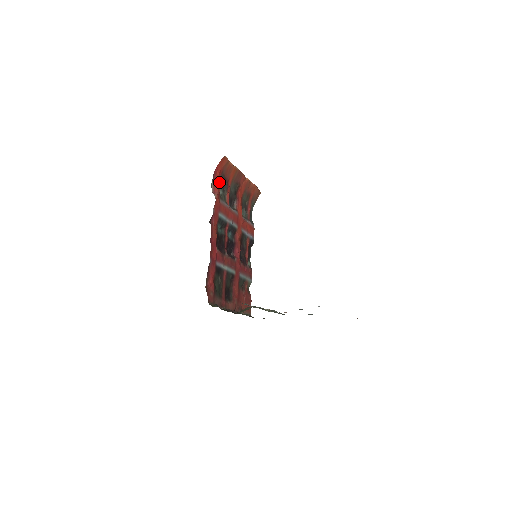
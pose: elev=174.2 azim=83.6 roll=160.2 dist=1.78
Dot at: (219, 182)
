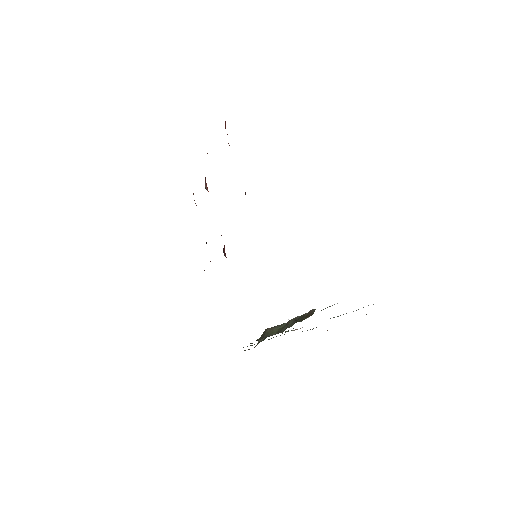
Dot at: occluded
